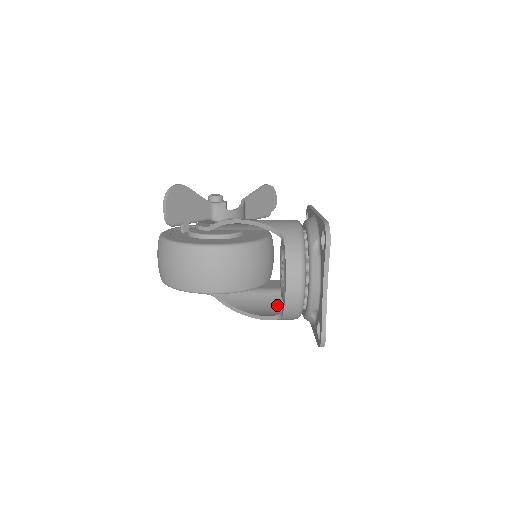
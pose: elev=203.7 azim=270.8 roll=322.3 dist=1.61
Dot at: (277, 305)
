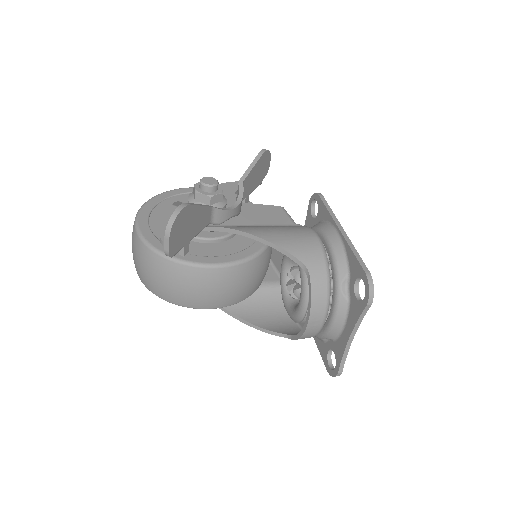
Dot at: (274, 305)
